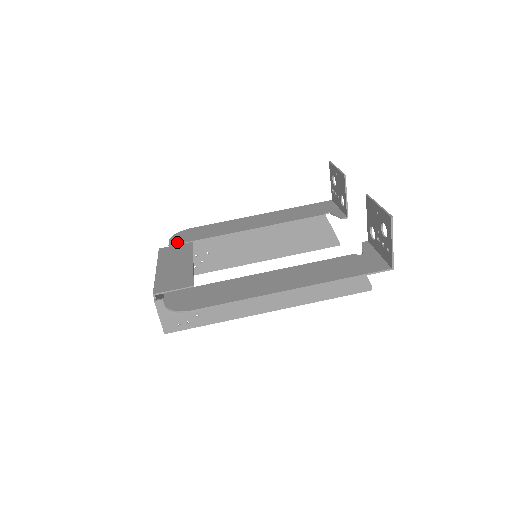
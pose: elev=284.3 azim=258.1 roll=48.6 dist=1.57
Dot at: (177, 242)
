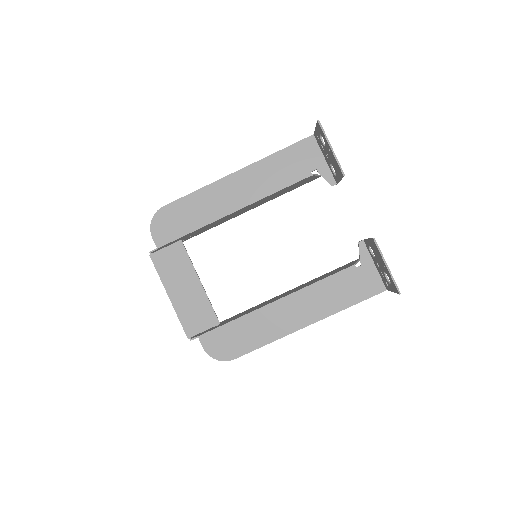
Dot at: (164, 241)
